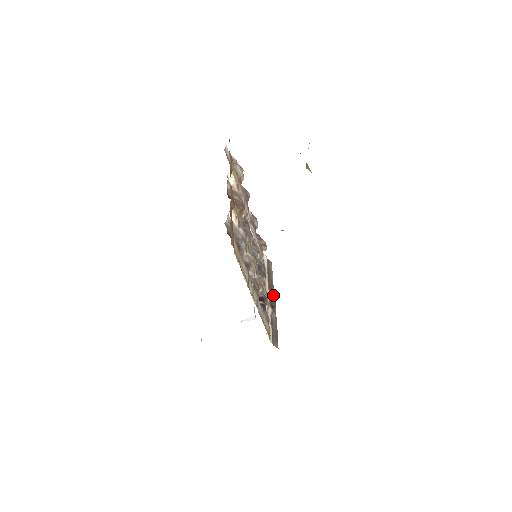
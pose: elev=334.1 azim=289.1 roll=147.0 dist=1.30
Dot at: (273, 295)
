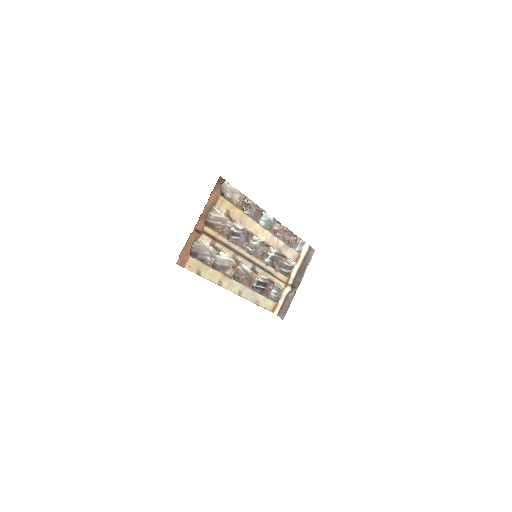
Dot at: (300, 278)
